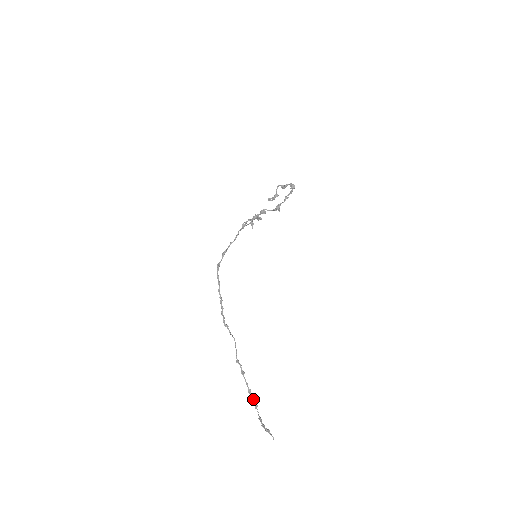
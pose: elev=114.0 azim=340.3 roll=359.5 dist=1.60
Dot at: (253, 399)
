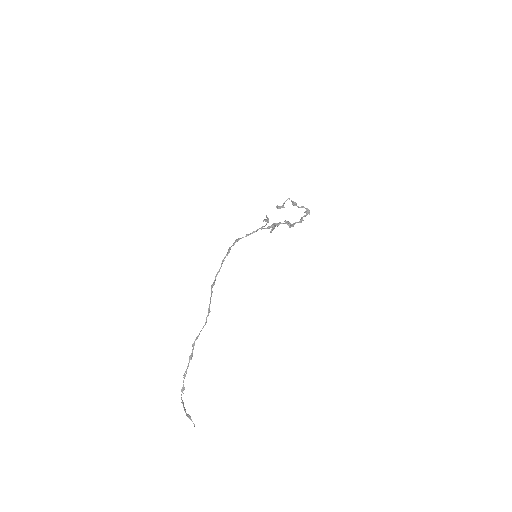
Dot at: occluded
